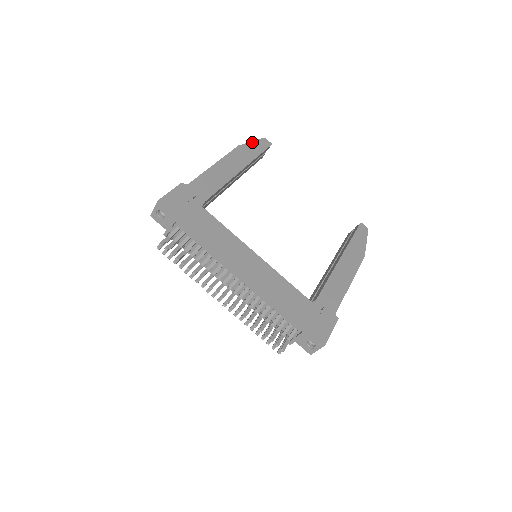
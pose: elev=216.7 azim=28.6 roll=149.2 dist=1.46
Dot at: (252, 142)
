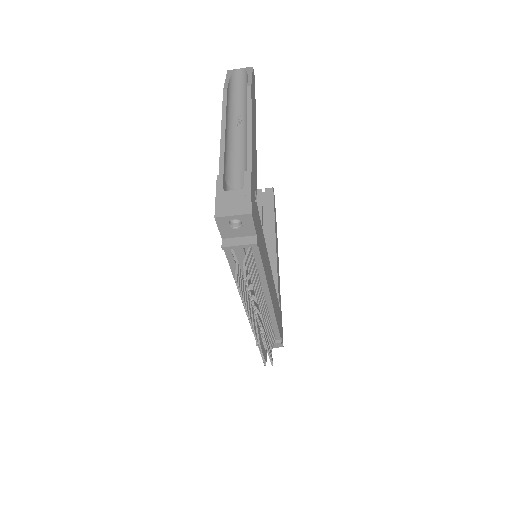
Dot at: (252, 77)
